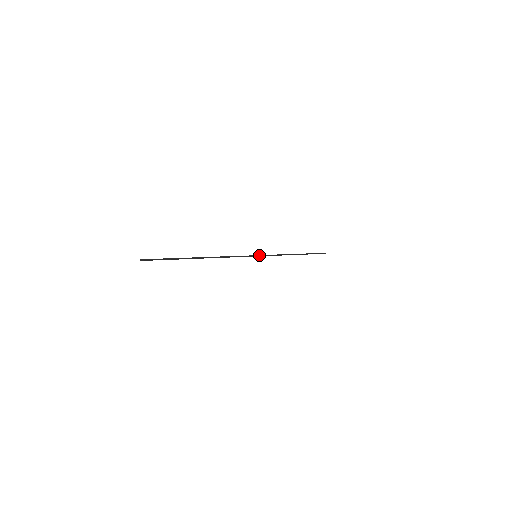
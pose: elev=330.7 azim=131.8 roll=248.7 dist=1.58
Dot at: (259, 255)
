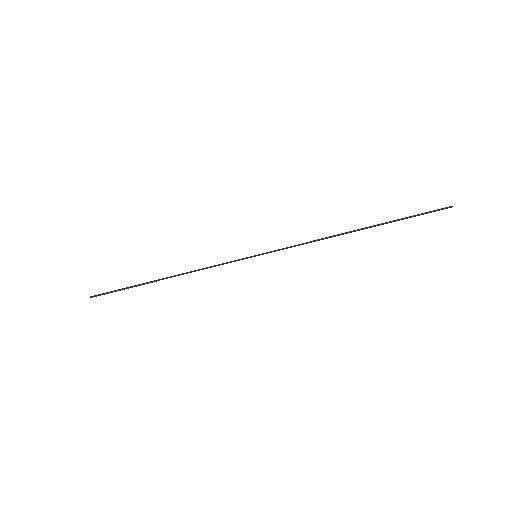
Dot at: (262, 253)
